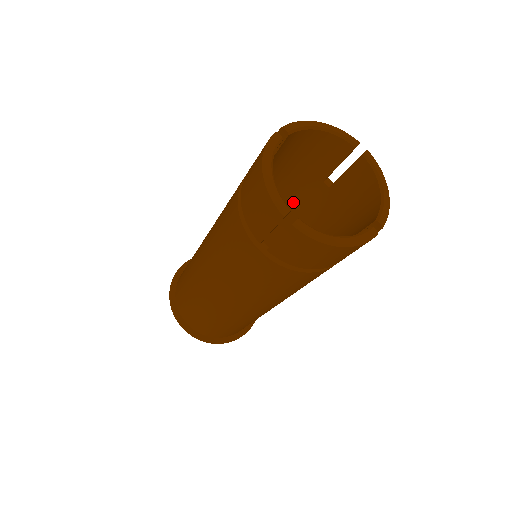
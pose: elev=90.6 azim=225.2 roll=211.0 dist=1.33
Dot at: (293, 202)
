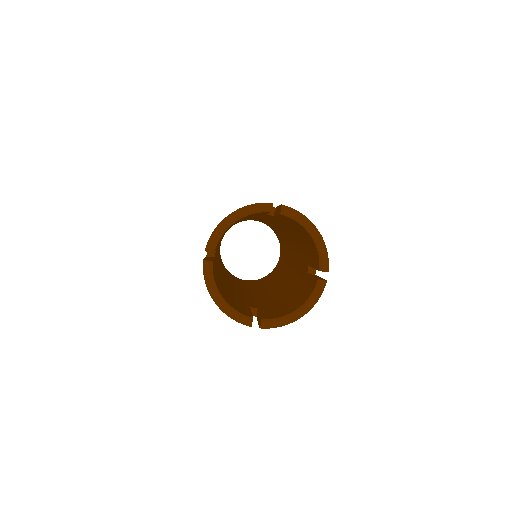
Dot at: occluded
